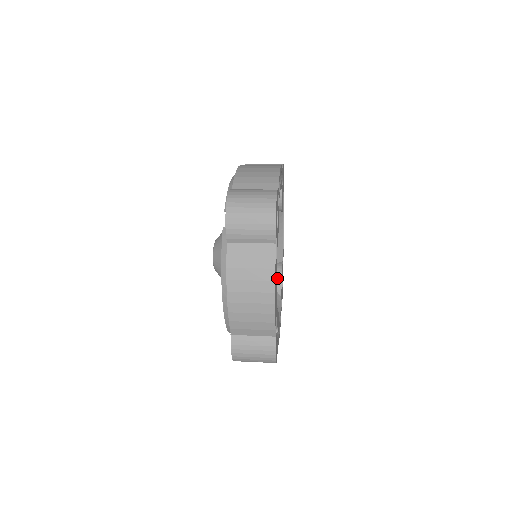
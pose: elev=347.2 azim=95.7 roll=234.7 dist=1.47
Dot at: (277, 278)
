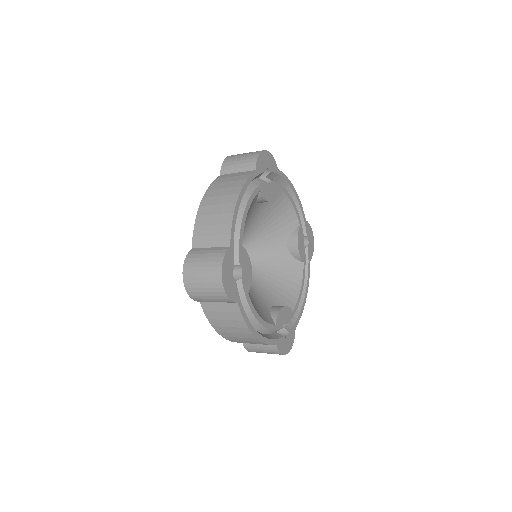
Dot at: (277, 308)
